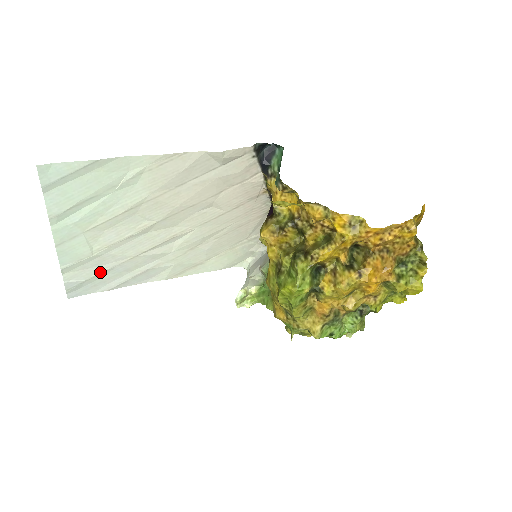
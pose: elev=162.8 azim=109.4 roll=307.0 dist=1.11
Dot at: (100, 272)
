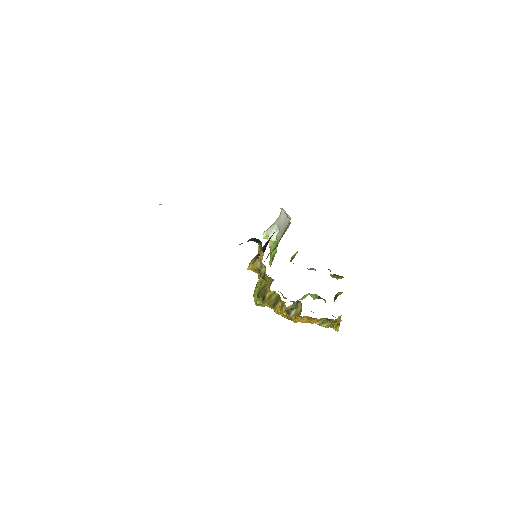
Dot at: occluded
